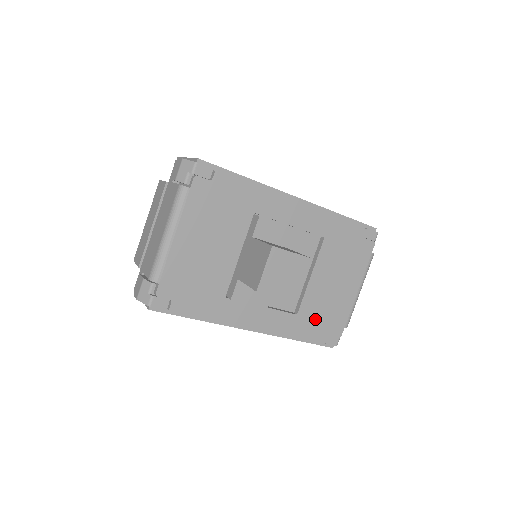
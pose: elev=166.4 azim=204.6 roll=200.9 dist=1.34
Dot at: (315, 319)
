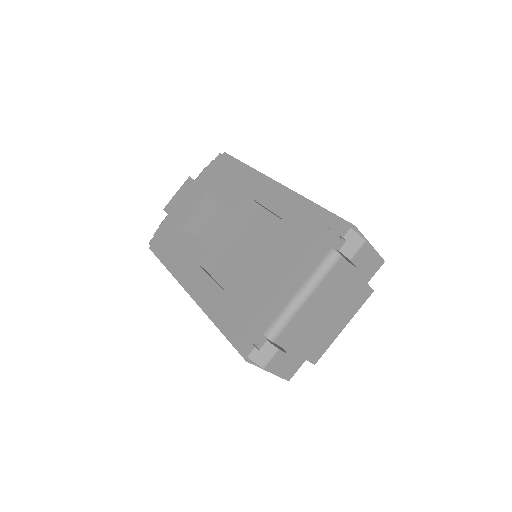
Dot at: (238, 305)
